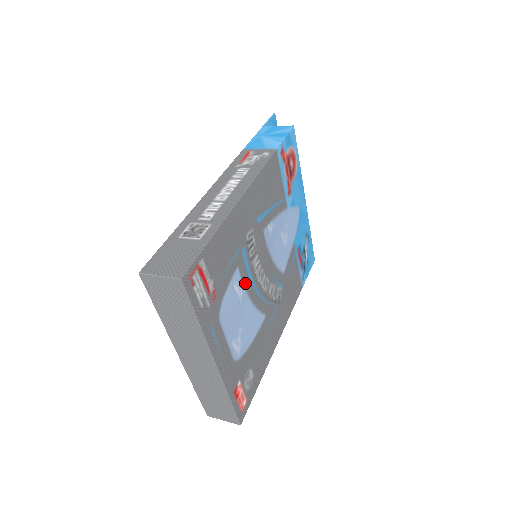
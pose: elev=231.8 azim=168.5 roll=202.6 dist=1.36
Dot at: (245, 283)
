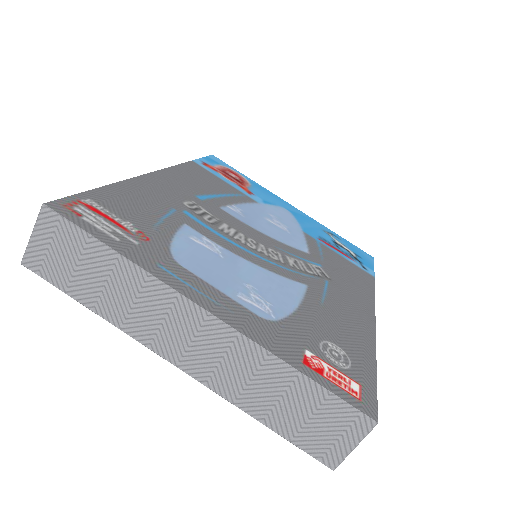
Dot at: (218, 243)
